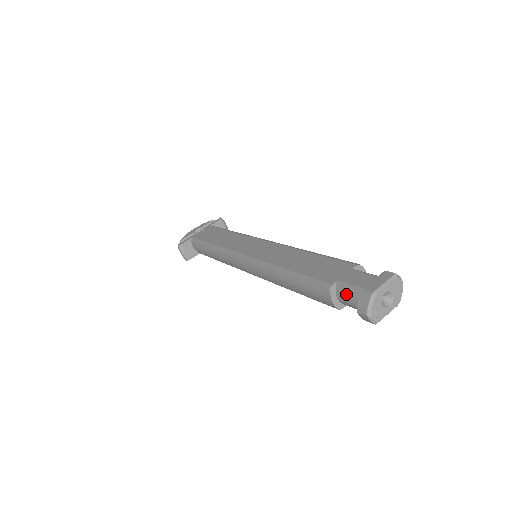
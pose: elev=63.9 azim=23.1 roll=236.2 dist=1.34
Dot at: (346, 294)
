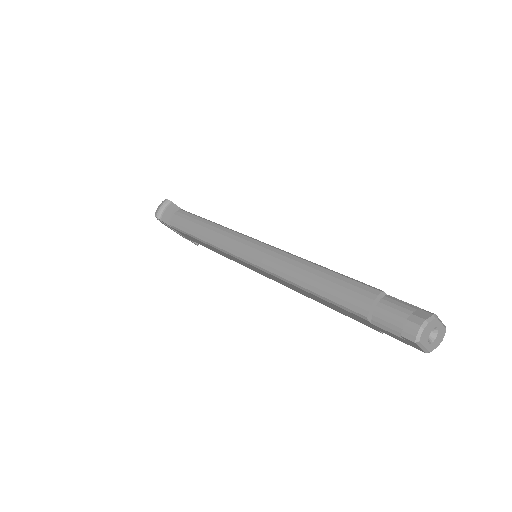
Dot at: (395, 305)
